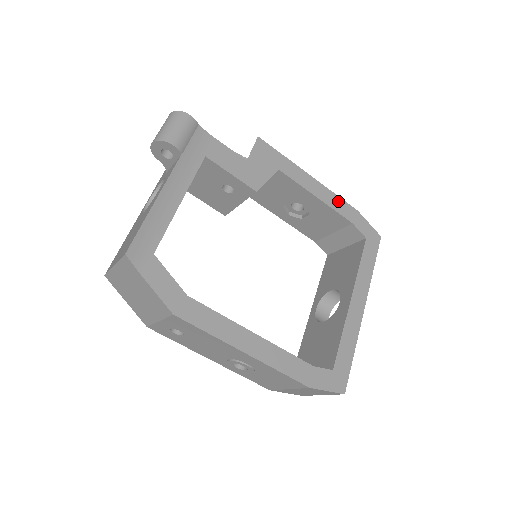
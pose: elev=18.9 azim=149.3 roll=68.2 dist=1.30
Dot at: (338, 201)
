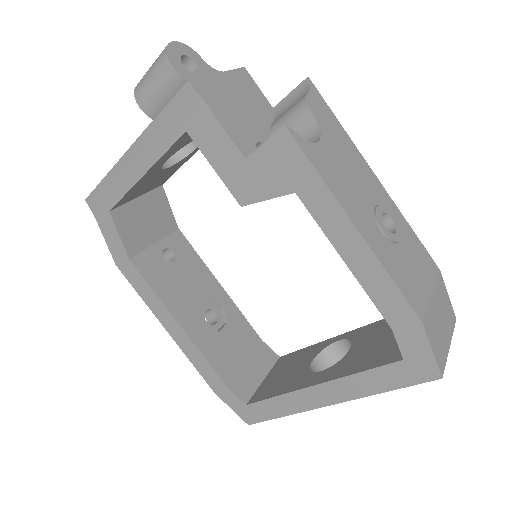
Dot at: (387, 288)
